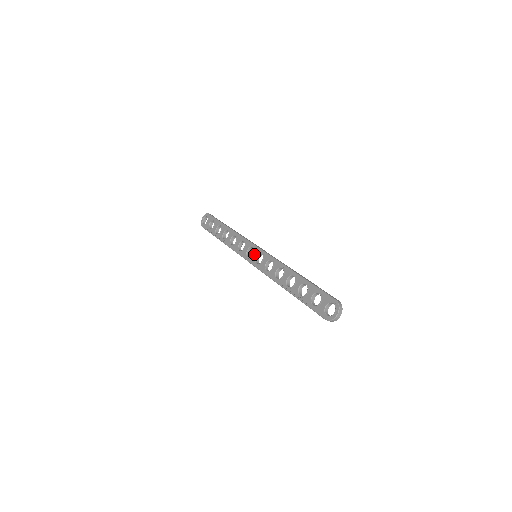
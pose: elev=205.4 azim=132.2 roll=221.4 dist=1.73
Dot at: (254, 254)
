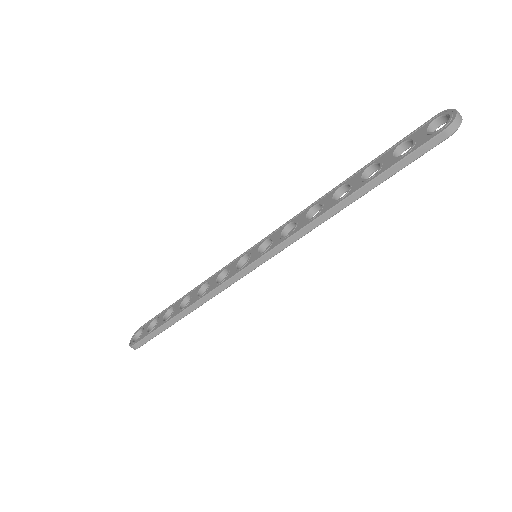
Dot at: (252, 253)
